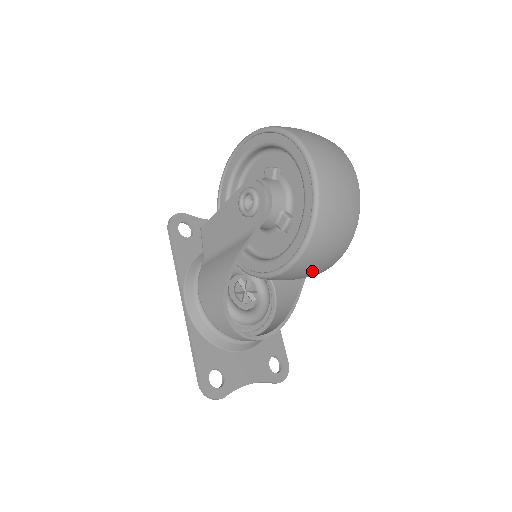
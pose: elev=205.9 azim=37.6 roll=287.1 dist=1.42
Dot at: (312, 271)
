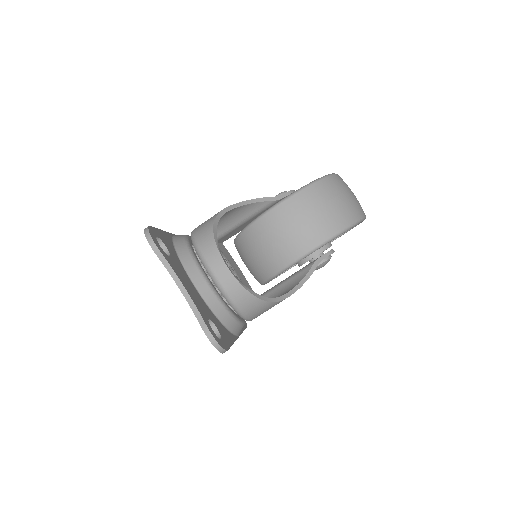
Dot at: (311, 219)
